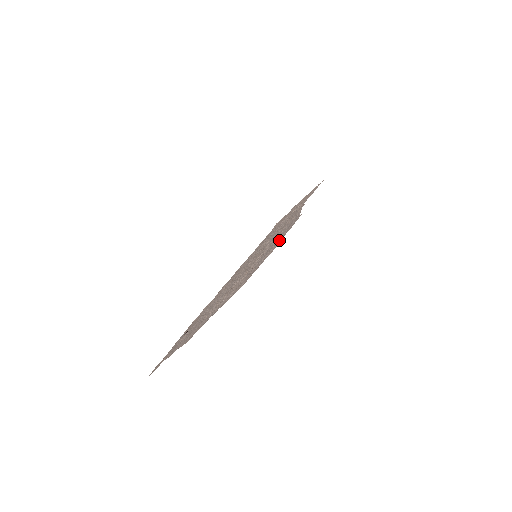
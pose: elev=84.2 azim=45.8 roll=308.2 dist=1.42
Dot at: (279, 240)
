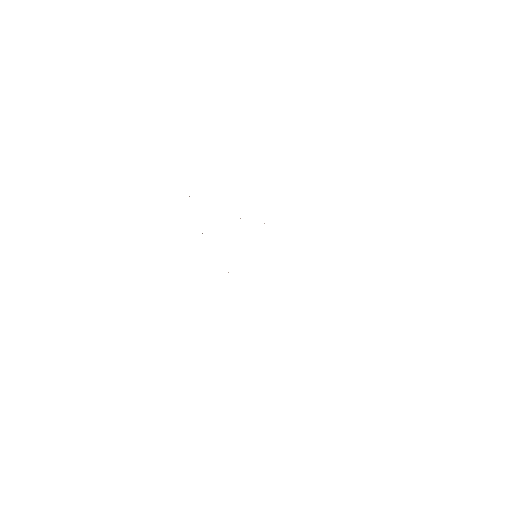
Dot at: occluded
